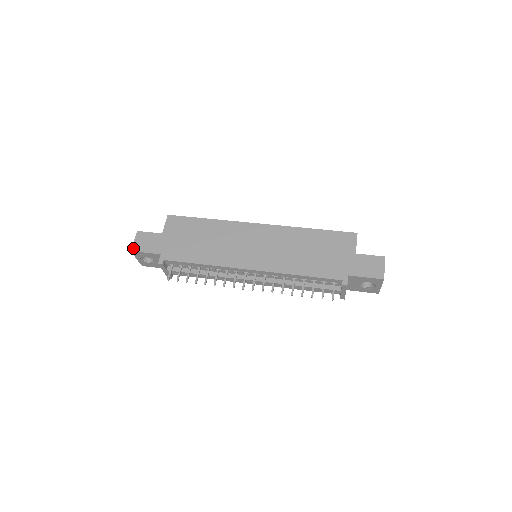
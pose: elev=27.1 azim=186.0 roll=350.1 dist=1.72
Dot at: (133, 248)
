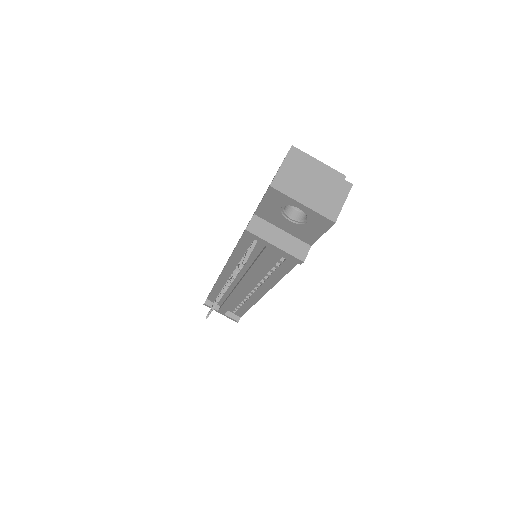
Dot at: occluded
